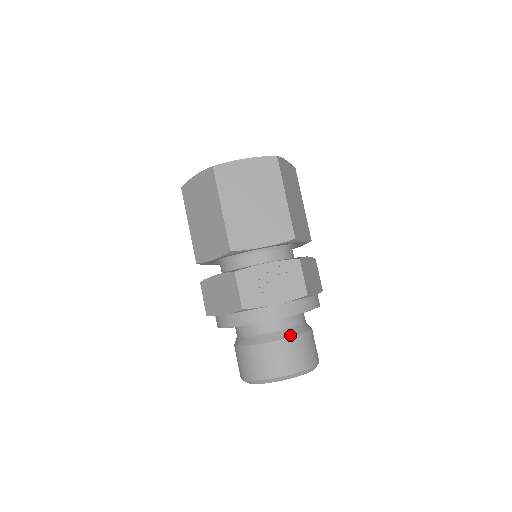
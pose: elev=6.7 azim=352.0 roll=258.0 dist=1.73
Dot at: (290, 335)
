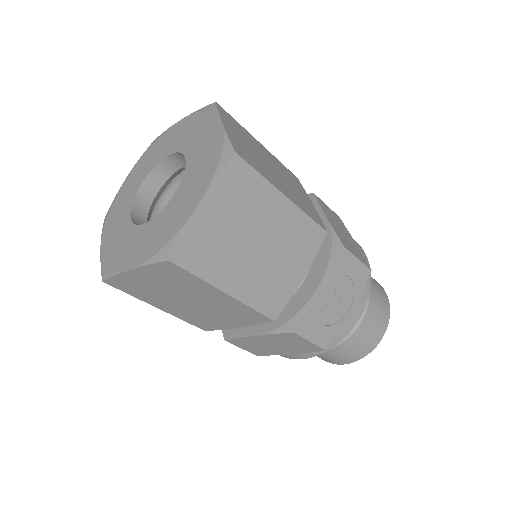
Dot at: (364, 308)
